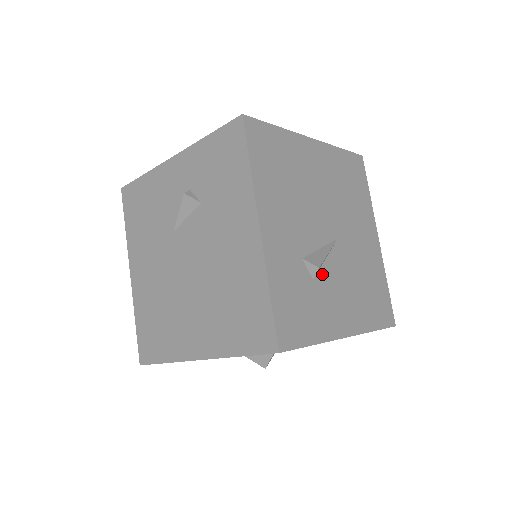
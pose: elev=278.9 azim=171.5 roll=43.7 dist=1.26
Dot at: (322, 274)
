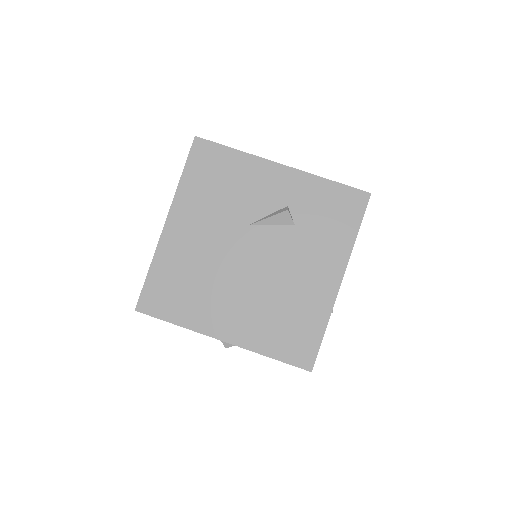
Dot at: occluded
